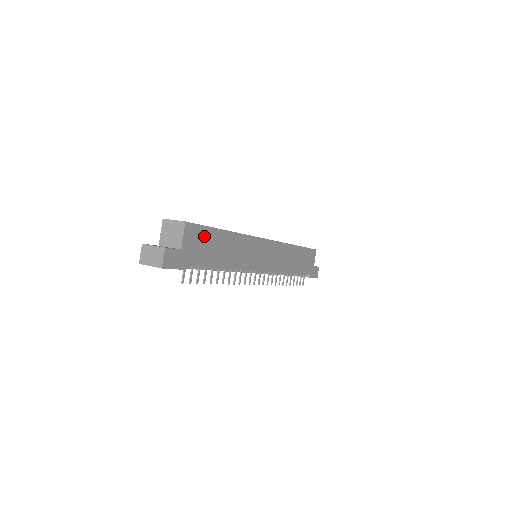
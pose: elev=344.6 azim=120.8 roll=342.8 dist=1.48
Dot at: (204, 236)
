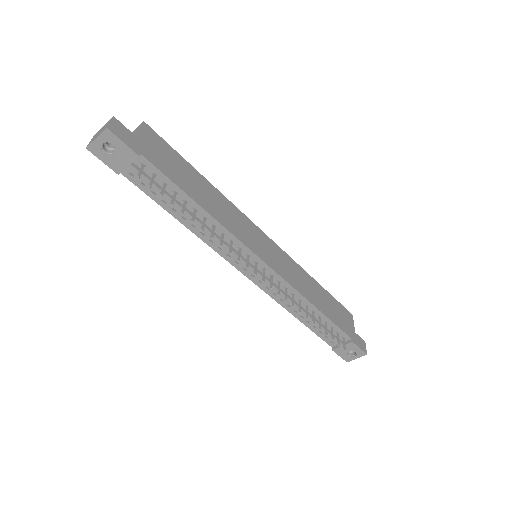
Dot at: (170, 154)
